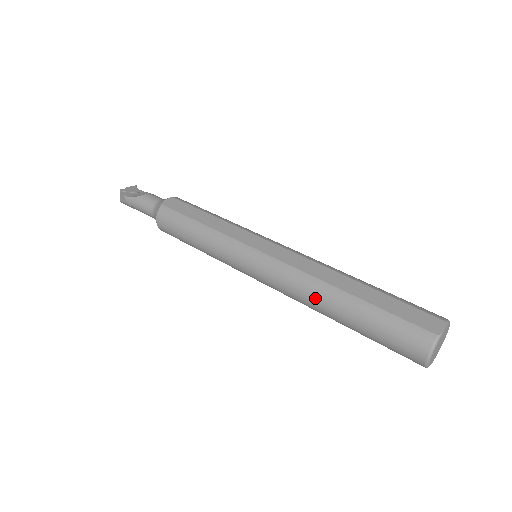
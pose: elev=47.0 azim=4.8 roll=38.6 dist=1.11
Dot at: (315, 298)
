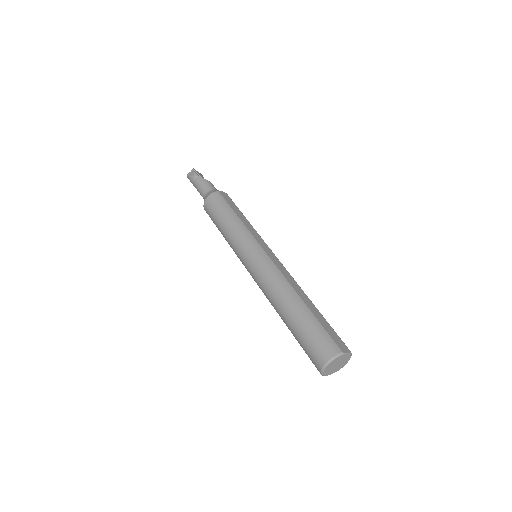
Dot at: (281, 294)
